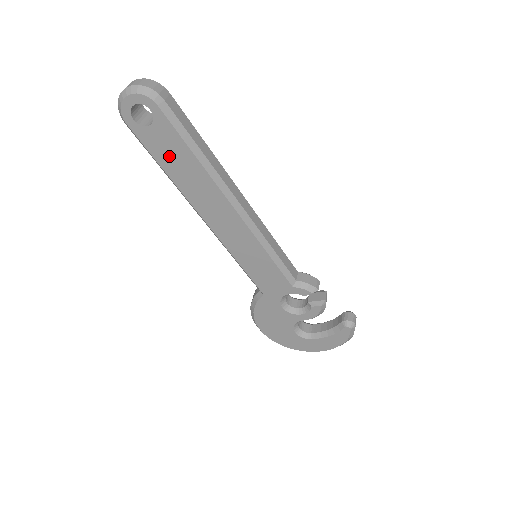
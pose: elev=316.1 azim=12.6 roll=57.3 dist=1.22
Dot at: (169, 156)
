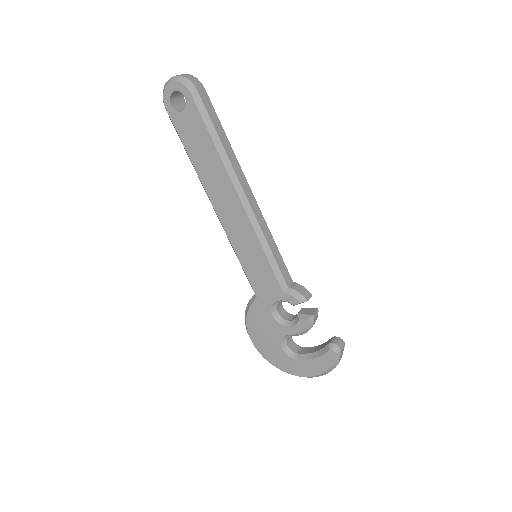
Dot at: (194, 141)
